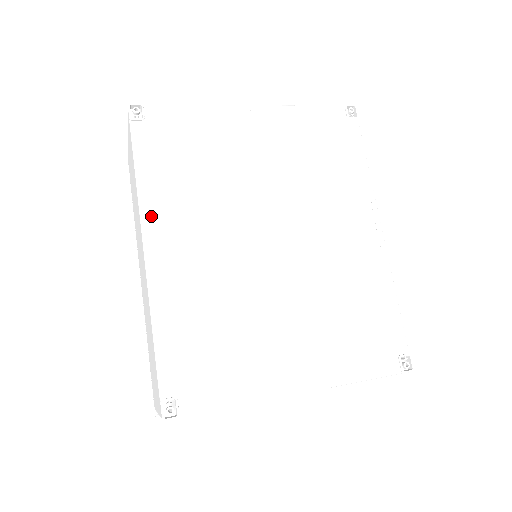
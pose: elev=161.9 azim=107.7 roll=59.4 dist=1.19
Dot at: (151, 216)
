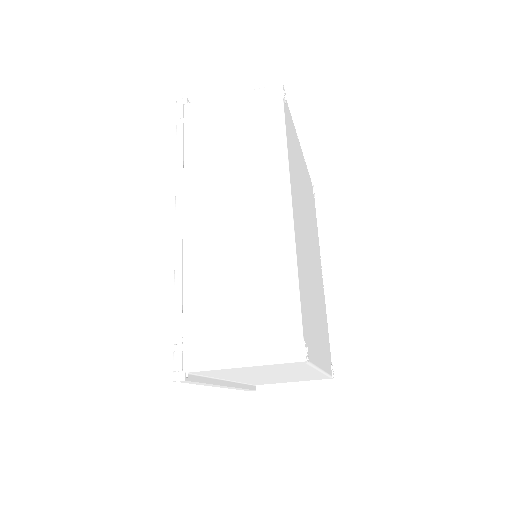
Dot at: (291, 181)
